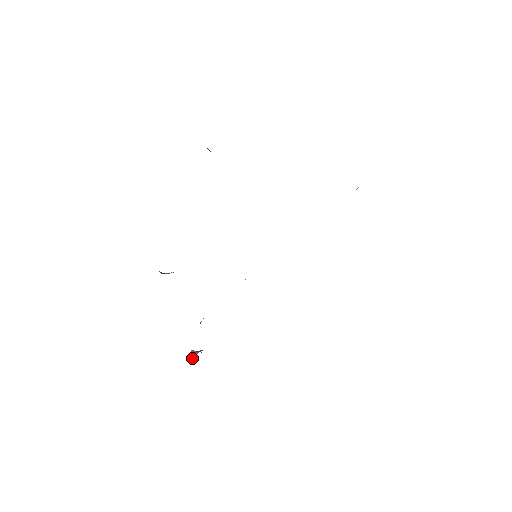
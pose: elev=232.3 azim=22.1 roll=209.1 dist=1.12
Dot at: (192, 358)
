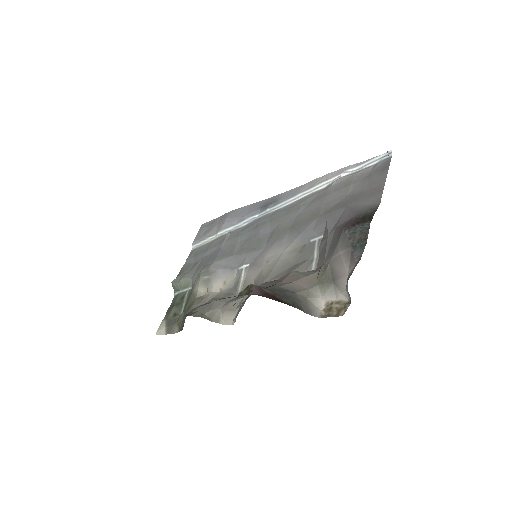
Dot at: (179, 290)
